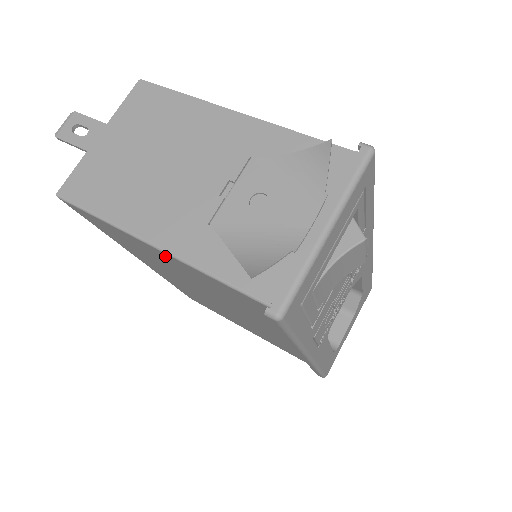
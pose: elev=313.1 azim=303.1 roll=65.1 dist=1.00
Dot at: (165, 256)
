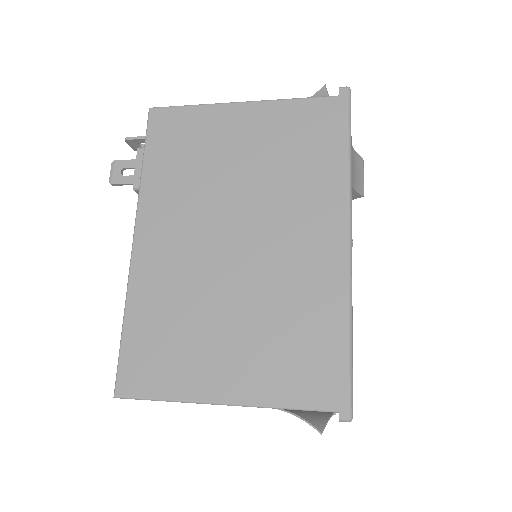
Dot at: (245, 113)
